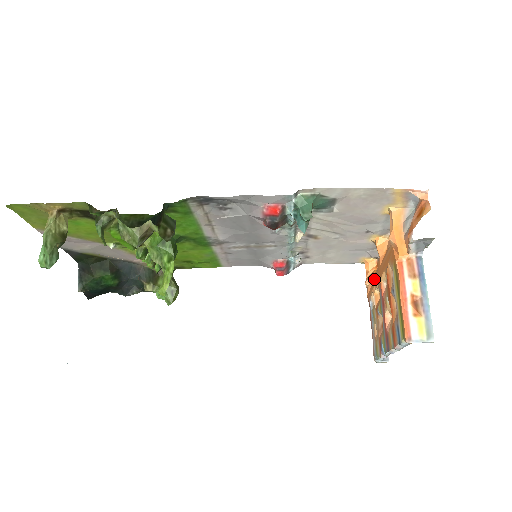
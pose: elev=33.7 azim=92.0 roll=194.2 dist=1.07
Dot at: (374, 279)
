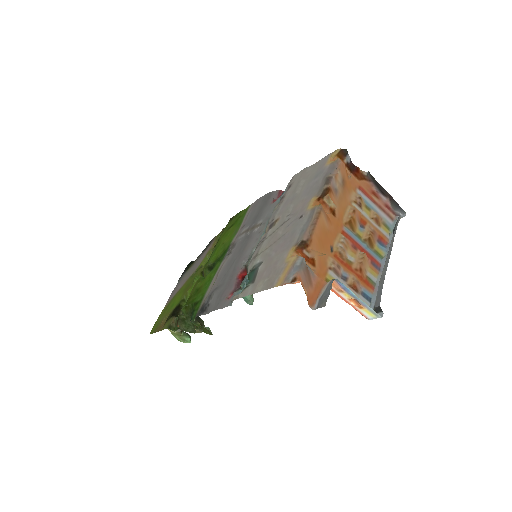
Dot at: (347, 182)
